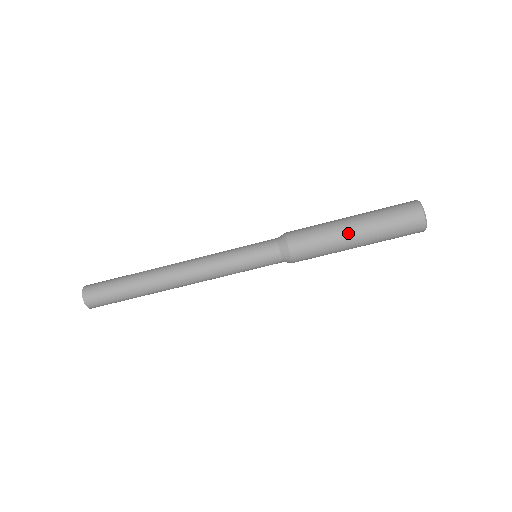
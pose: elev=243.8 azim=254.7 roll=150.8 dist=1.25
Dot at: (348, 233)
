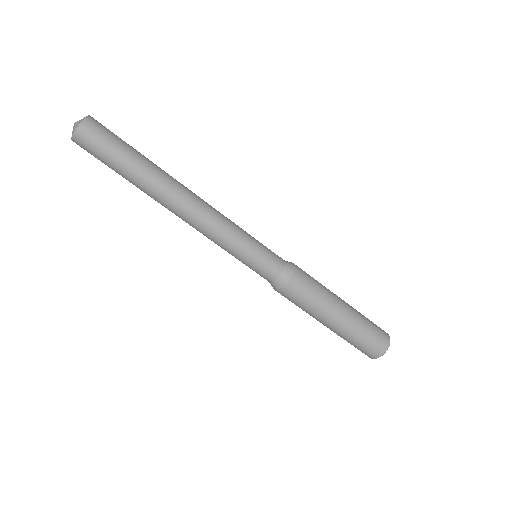
Dot at: (338, 308)
